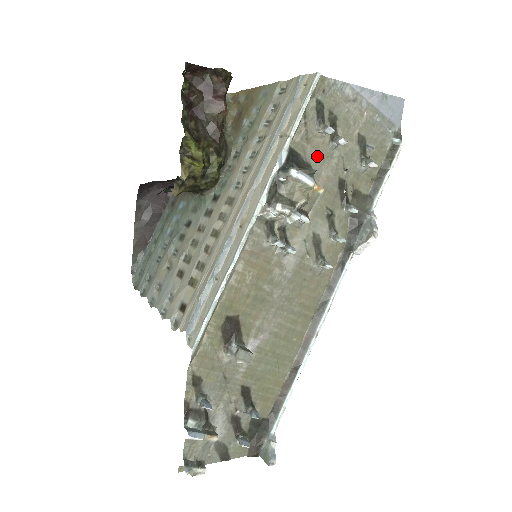
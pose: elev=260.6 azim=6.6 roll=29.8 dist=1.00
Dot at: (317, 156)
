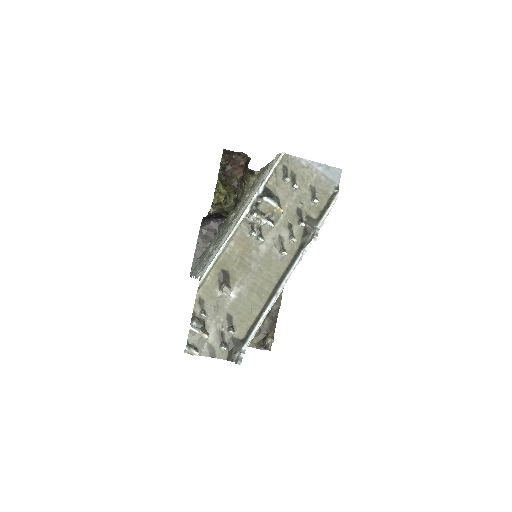
Dot at: (283, 194)
